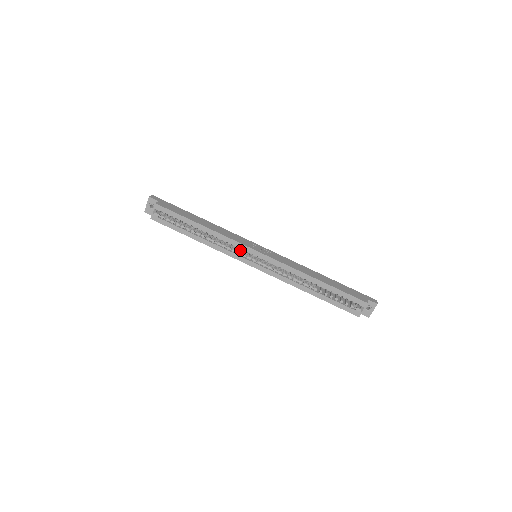
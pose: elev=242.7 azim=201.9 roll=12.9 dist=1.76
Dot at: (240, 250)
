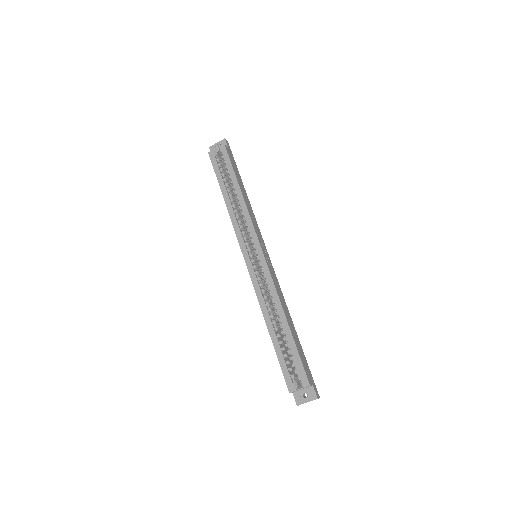
Dot at: (249, 239)
